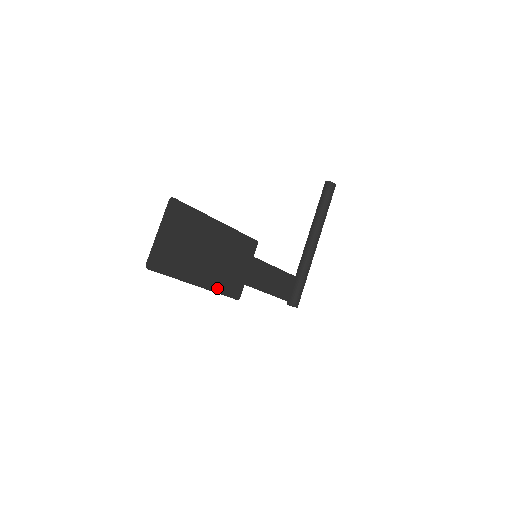
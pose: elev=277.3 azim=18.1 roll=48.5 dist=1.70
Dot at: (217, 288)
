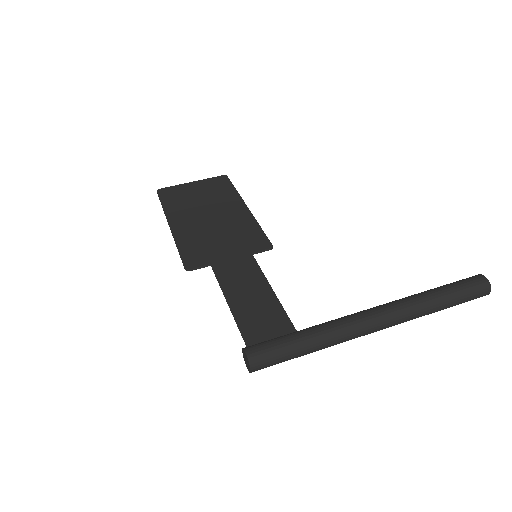
Dot at: (182, 241)
